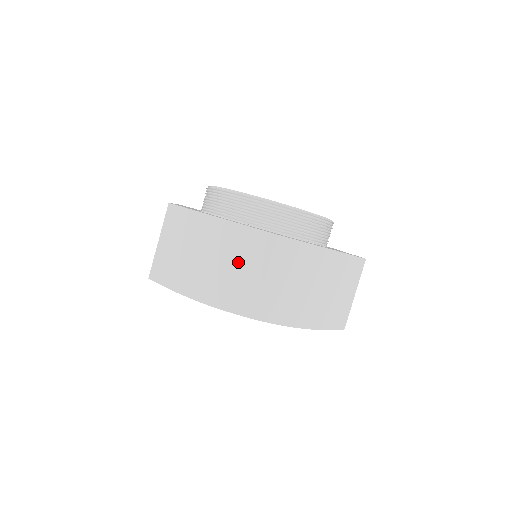
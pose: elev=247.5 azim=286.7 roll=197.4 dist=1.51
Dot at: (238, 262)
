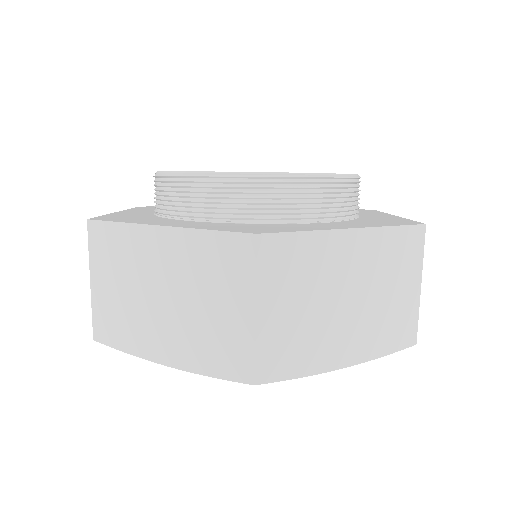
Dot at: (206, 294)
